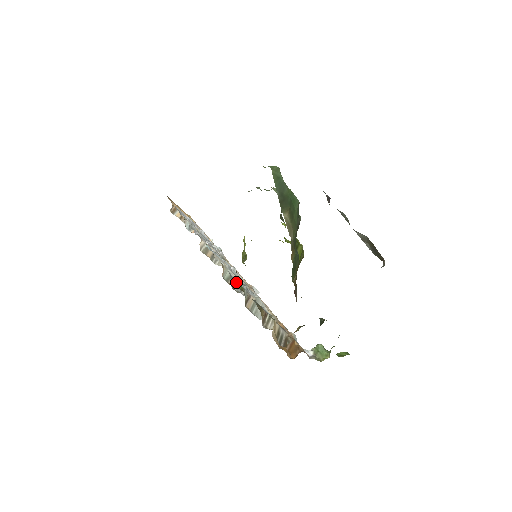
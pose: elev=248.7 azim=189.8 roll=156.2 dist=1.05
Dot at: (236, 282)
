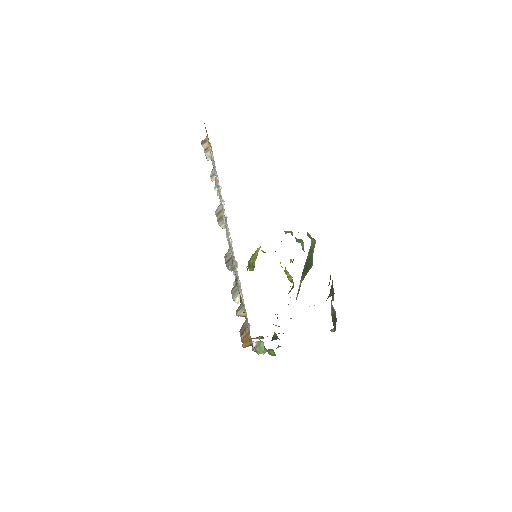
Dot at: occluded
